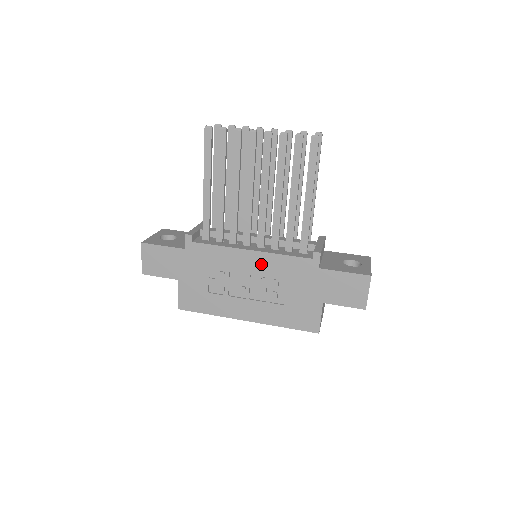
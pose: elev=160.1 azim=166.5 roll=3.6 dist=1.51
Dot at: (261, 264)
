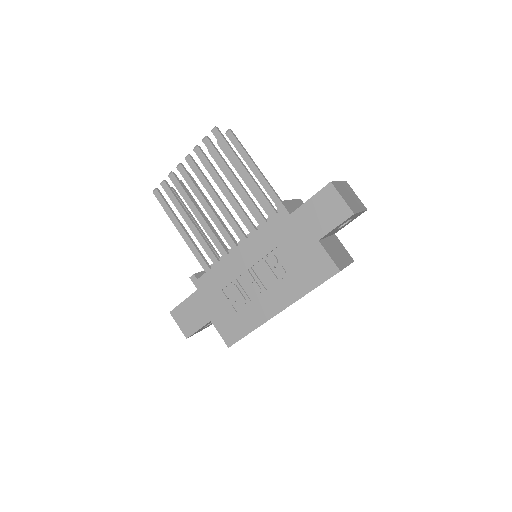
Dot at: (251, 252)
